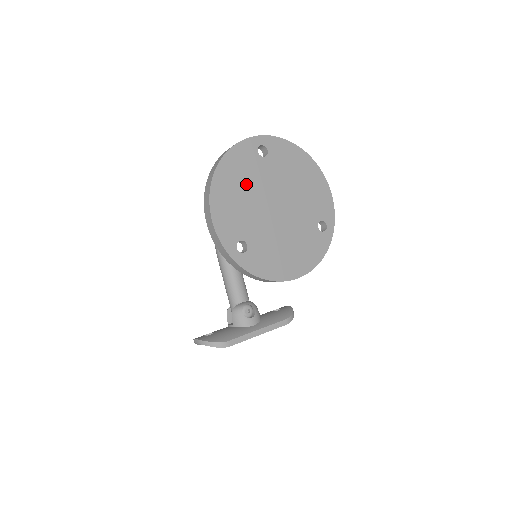
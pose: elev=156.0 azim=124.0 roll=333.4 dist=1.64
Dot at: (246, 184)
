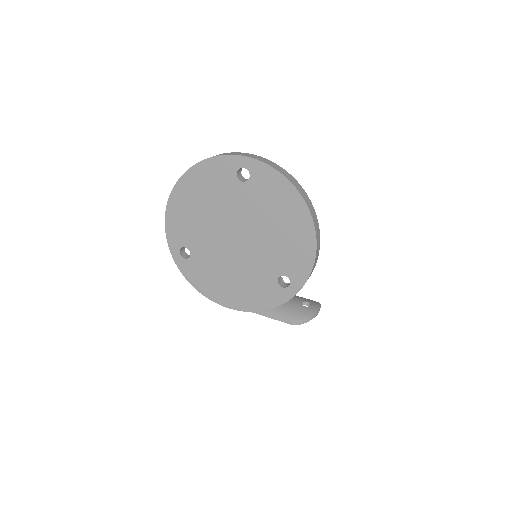
Dot at: (210, 201)
